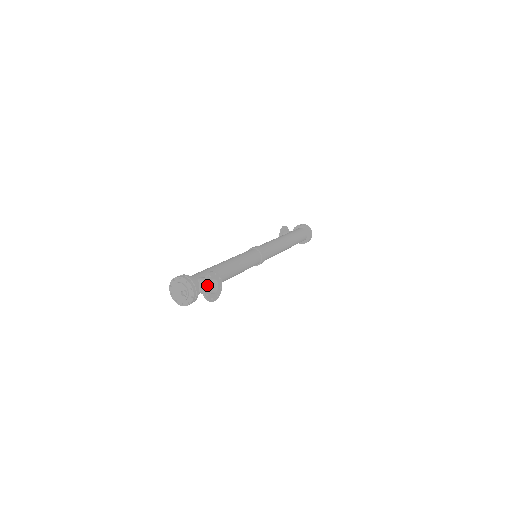
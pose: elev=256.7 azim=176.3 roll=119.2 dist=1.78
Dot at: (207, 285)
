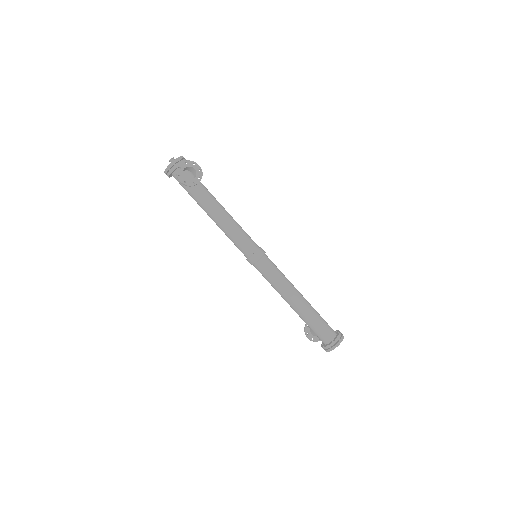
Dot at: (187, 164)
